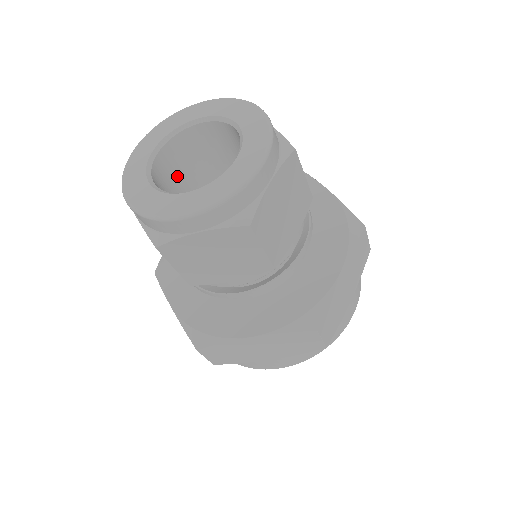
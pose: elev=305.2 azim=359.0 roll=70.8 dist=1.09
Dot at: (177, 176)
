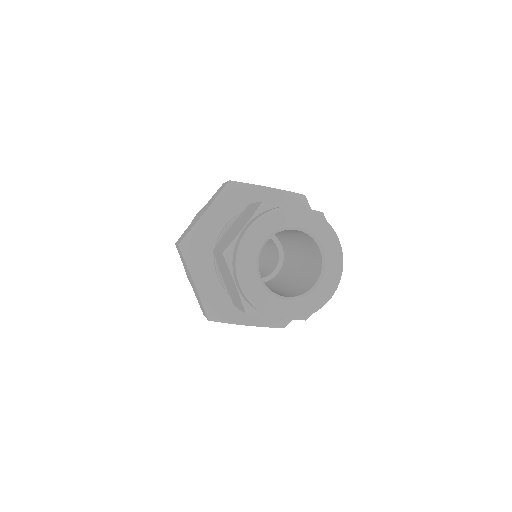
Dot at: occluded
